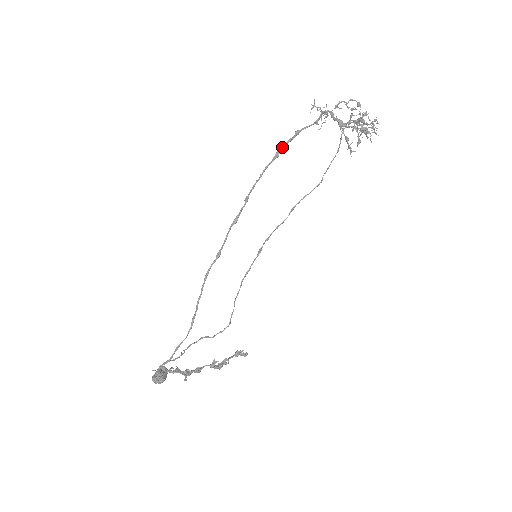
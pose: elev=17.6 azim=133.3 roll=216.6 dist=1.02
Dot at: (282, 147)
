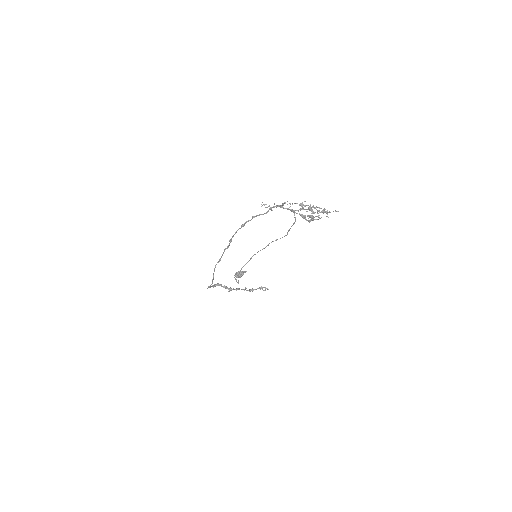
Dot at: (245, 223)
